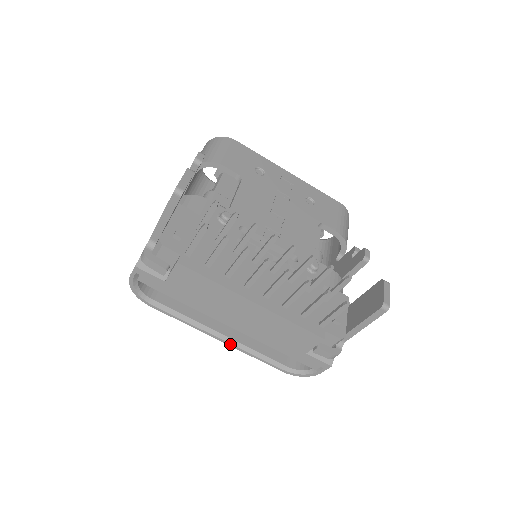
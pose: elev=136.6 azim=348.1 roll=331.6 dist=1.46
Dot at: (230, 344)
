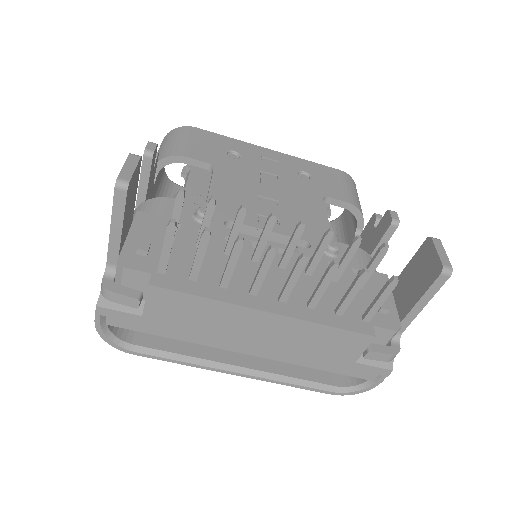
Dot at: (252, 376)
